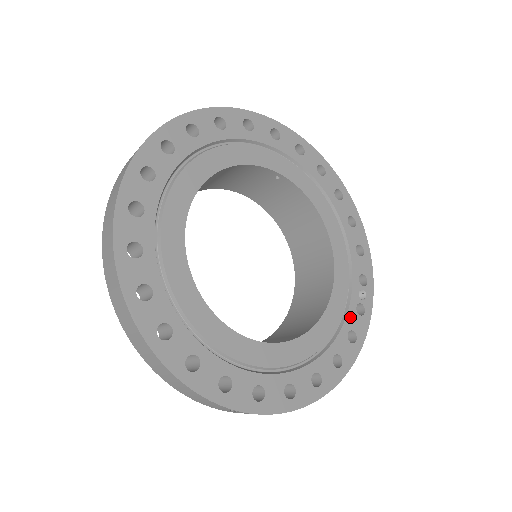
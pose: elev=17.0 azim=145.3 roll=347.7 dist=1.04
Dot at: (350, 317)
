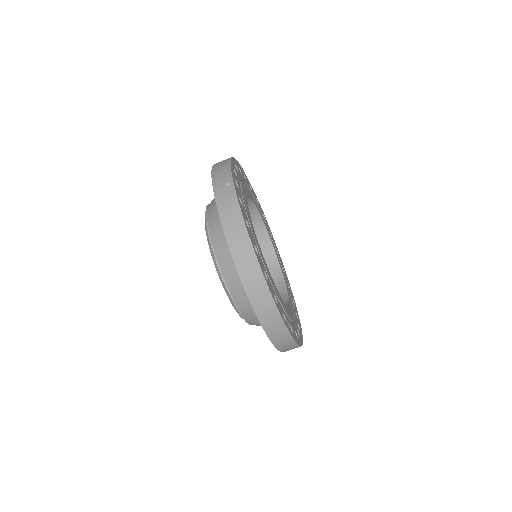
Dot at: (279, 303)
